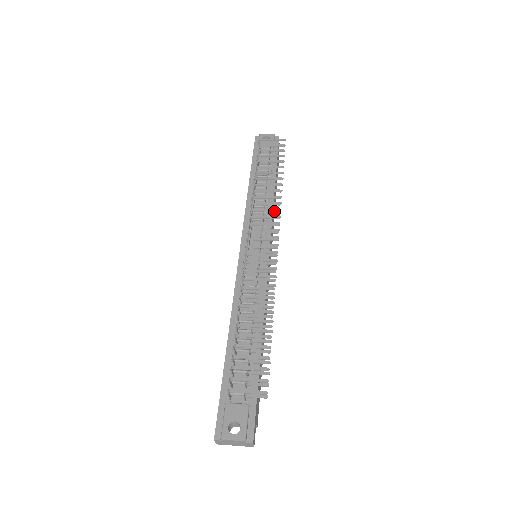
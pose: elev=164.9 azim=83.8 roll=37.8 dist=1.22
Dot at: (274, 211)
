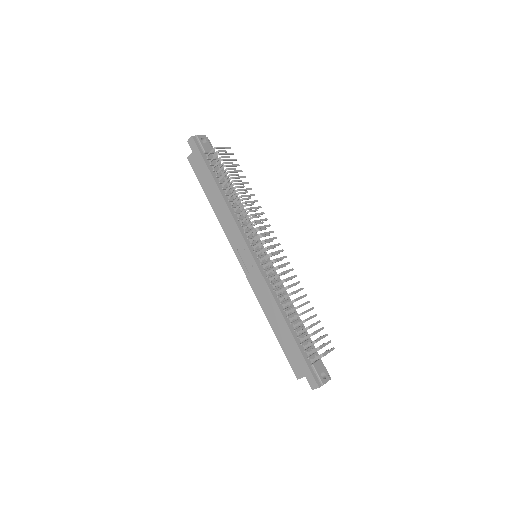
Dot at: (265, 220)
